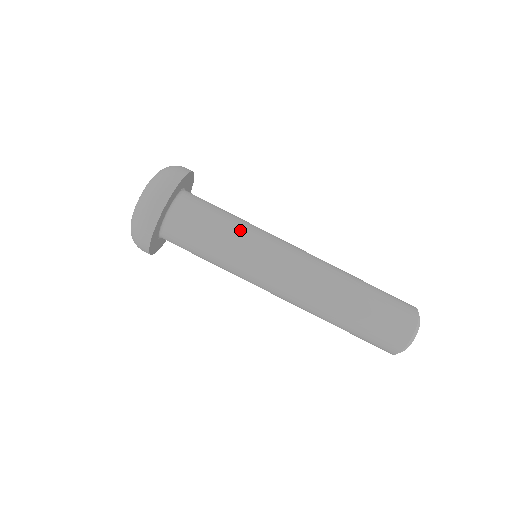
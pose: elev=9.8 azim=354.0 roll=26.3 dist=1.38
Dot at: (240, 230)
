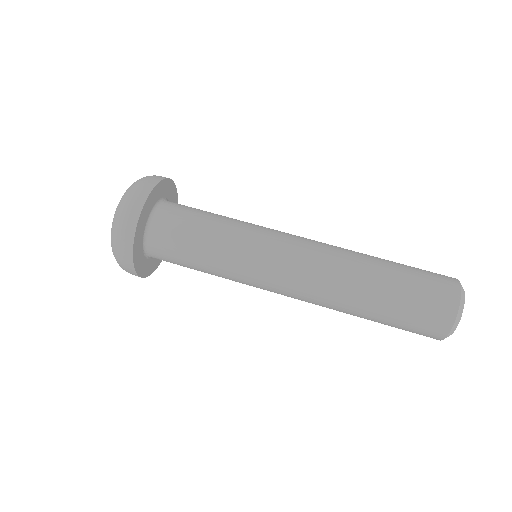
Dot at: (220, 261)
